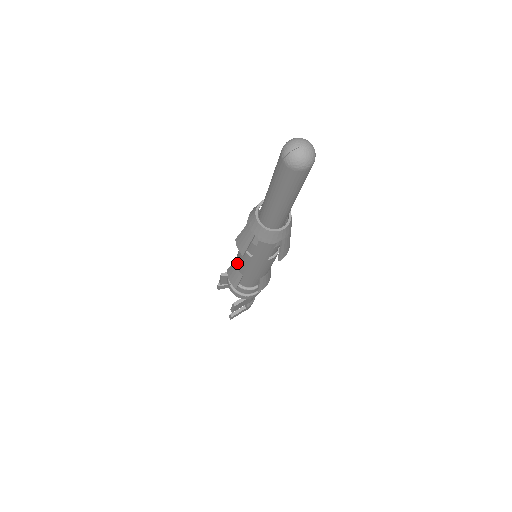
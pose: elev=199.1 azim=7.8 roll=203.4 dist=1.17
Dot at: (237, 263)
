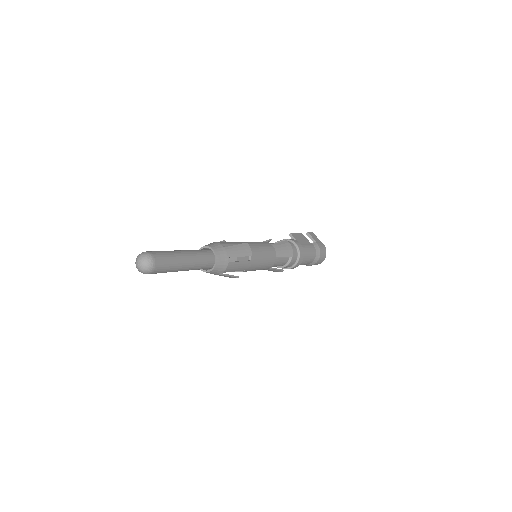
Dot at: occluded
